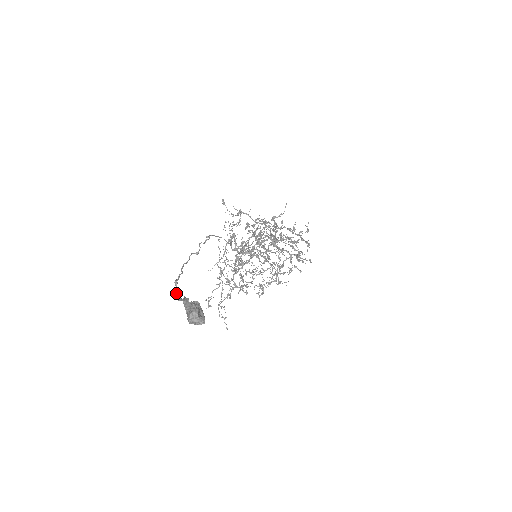
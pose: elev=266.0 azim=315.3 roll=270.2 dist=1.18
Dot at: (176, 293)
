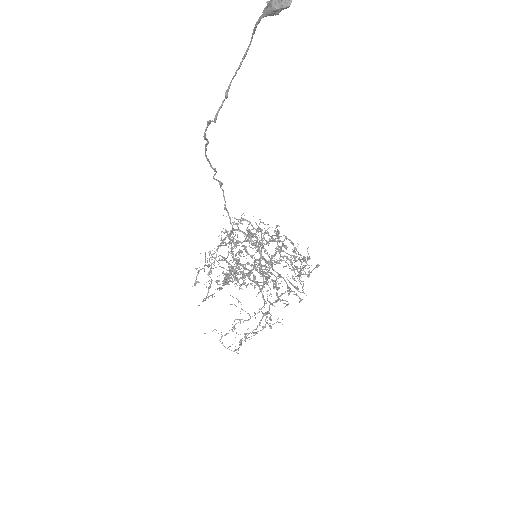
Dot at: (210, 120)
